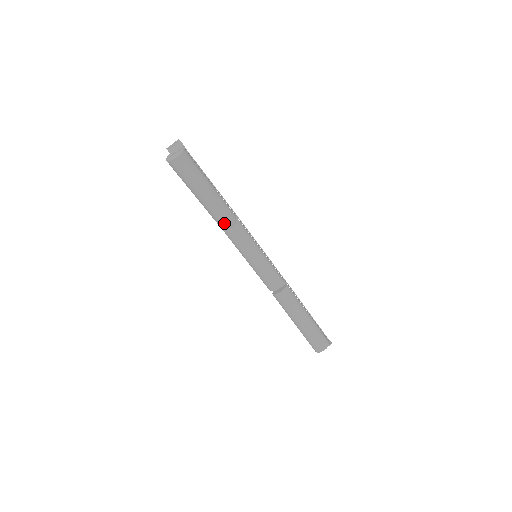
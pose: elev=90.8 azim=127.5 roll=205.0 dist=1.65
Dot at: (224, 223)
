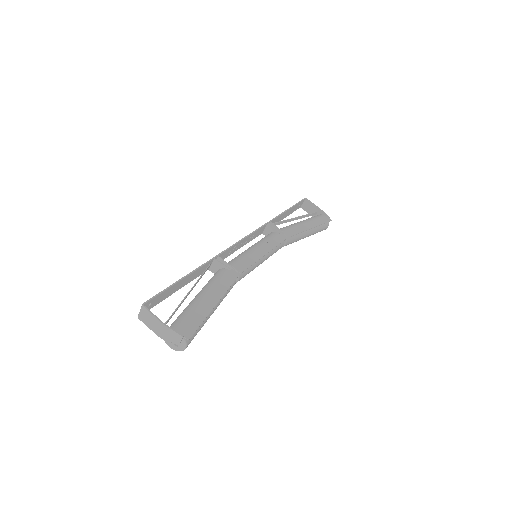
Dot at: occluded
